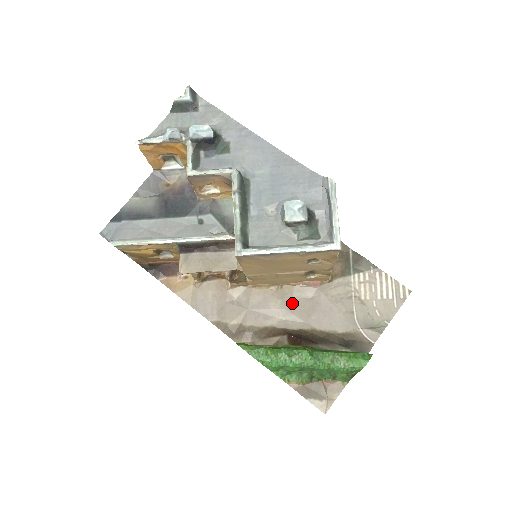
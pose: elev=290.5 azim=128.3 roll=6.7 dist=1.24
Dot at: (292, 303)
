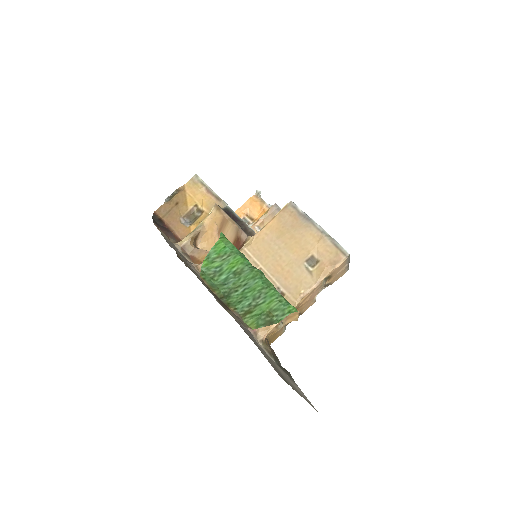
Dot at: occluded
